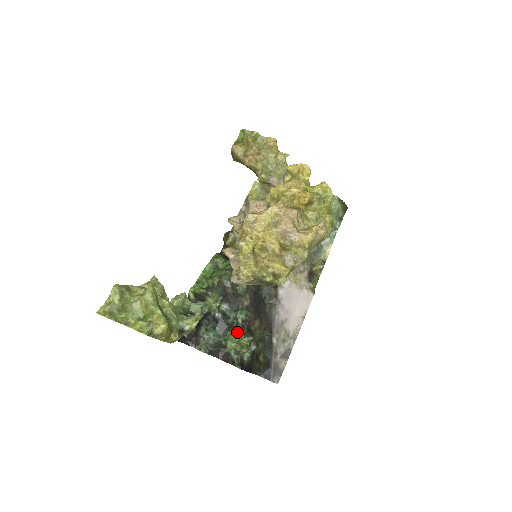
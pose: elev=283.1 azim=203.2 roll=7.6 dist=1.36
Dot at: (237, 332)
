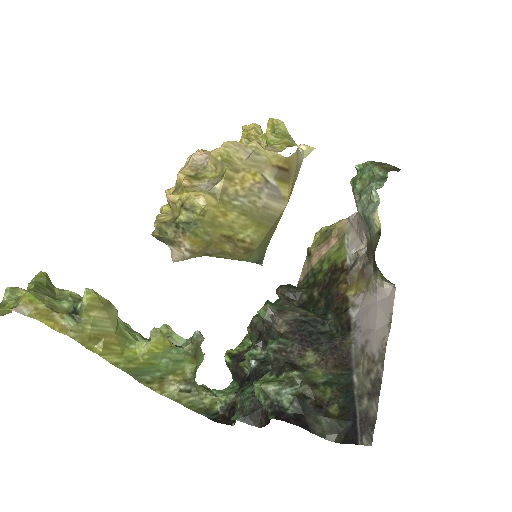
Dot at: (271, 371)
